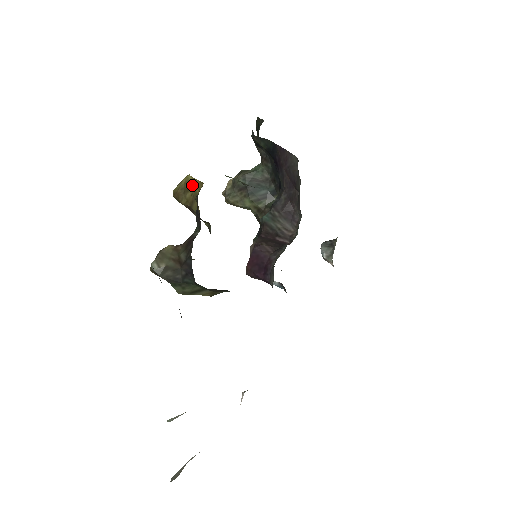
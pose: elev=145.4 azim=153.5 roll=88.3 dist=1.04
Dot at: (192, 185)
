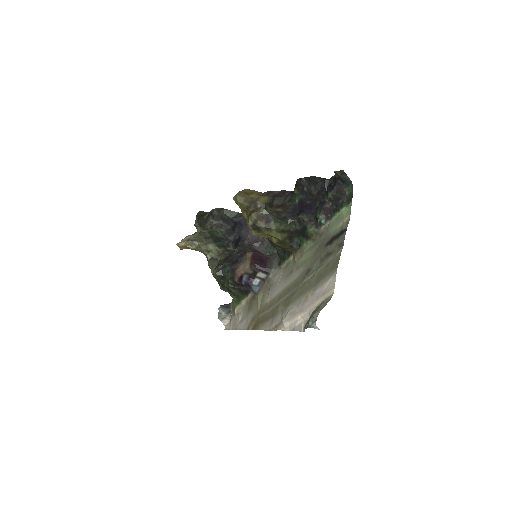
Dot at: (255, 192)
